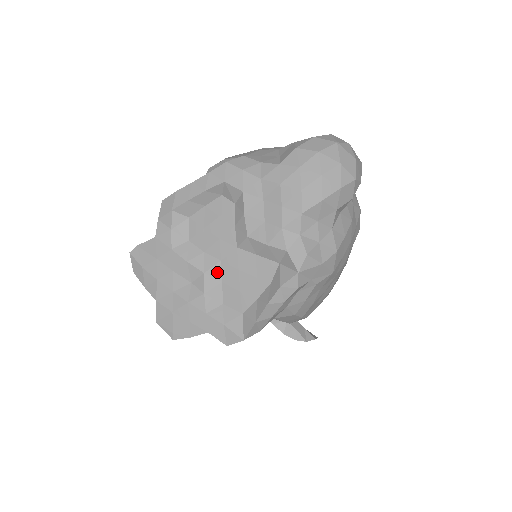
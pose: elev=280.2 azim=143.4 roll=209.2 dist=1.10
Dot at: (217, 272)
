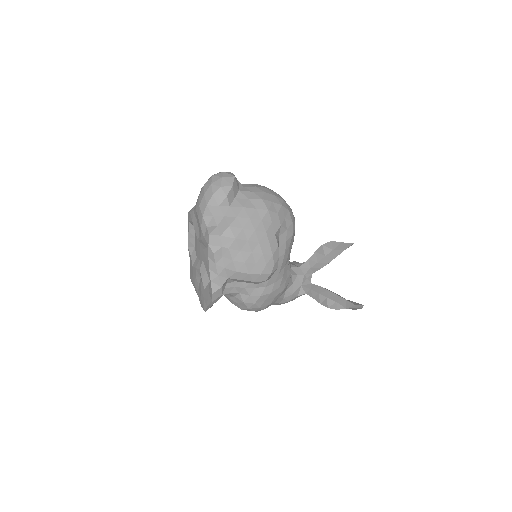
Dot at: (203, 266)
